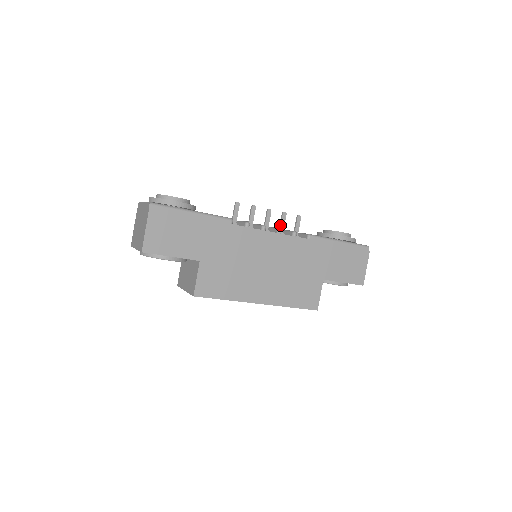
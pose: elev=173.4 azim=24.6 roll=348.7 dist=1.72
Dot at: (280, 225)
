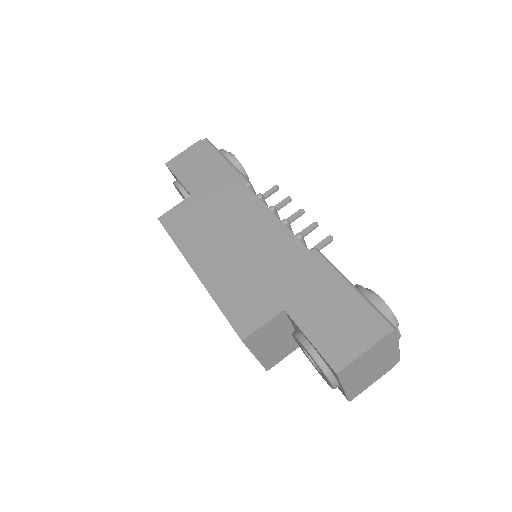
Dot at: (300, 232)
